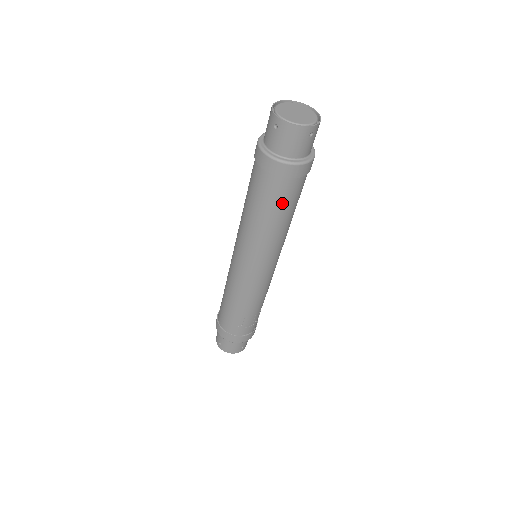
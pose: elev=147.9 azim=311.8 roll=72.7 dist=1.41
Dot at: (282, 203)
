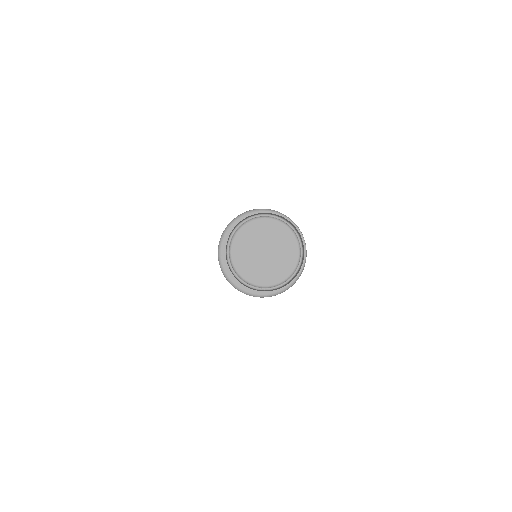
Dot at: occluded
